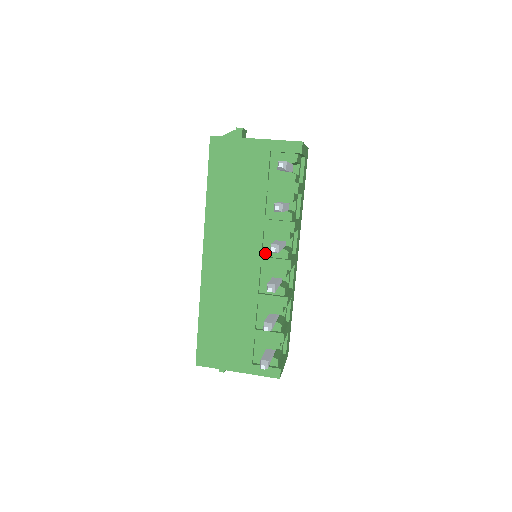
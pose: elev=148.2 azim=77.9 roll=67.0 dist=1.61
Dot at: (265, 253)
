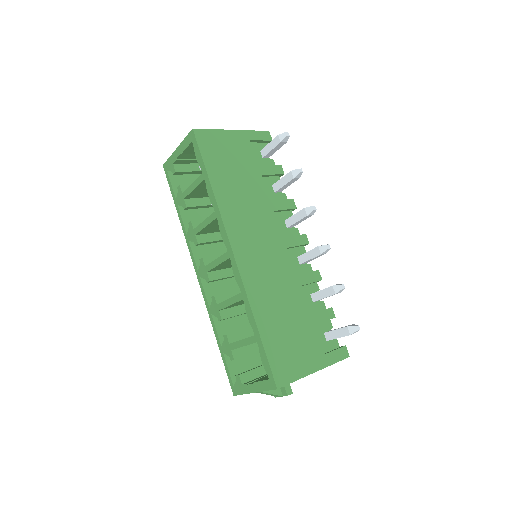
Dot at: (282, 235)
